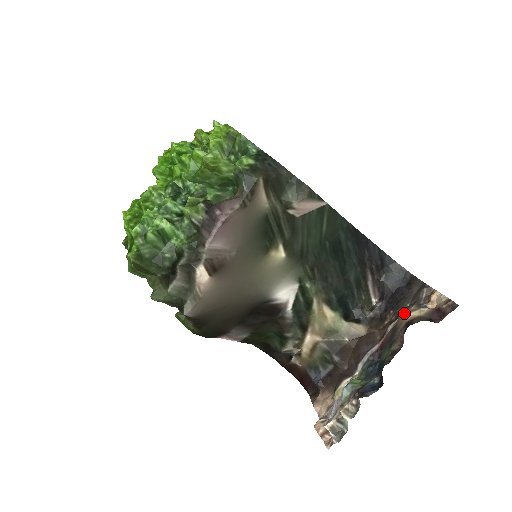
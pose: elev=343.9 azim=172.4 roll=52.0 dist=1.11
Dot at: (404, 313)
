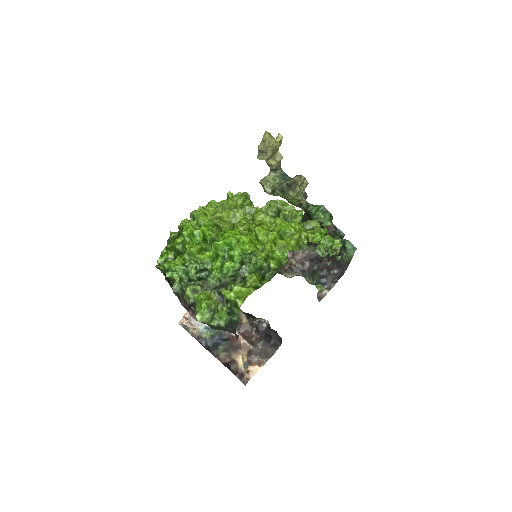
Dot at: (251, 349)
